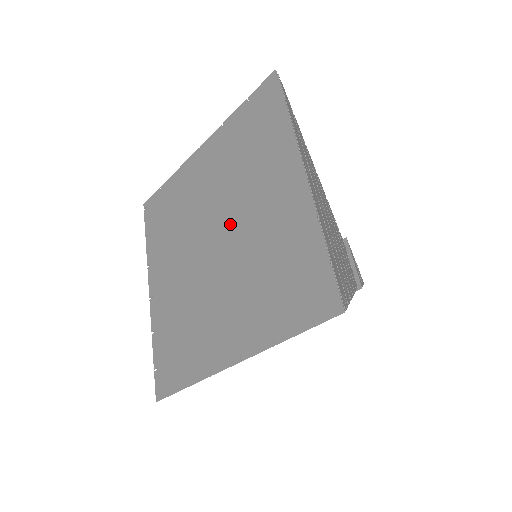
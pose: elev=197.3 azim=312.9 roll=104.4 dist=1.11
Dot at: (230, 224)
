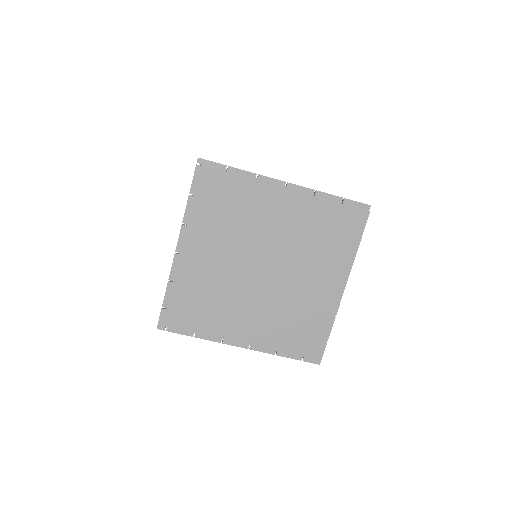
Dot at: (283, 269)
